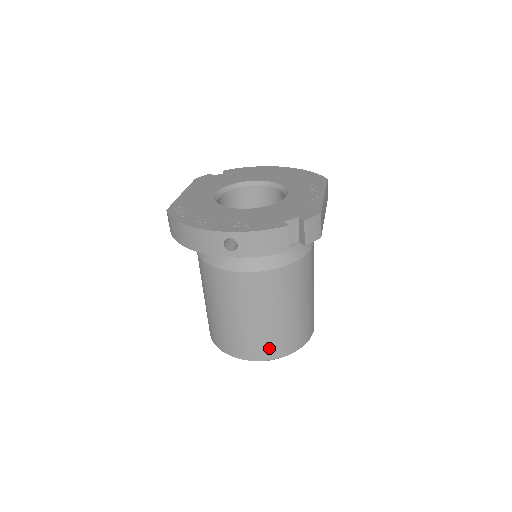
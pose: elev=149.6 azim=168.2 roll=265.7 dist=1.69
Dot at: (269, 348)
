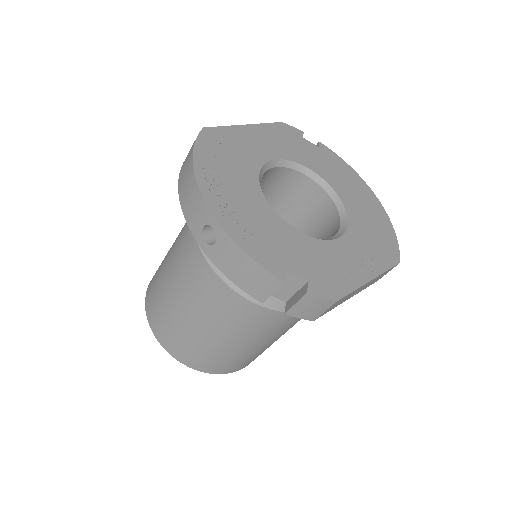
Dot at: (178, 347)
